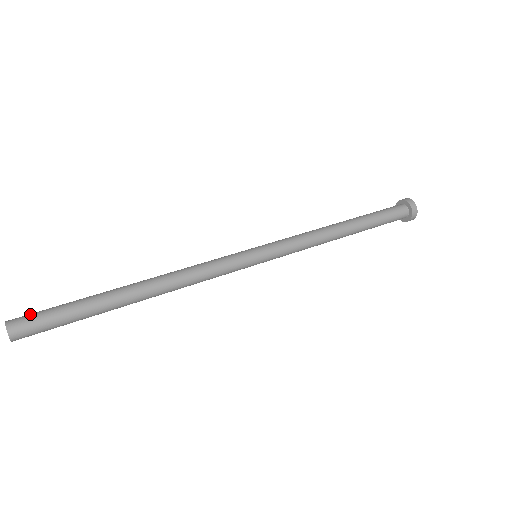
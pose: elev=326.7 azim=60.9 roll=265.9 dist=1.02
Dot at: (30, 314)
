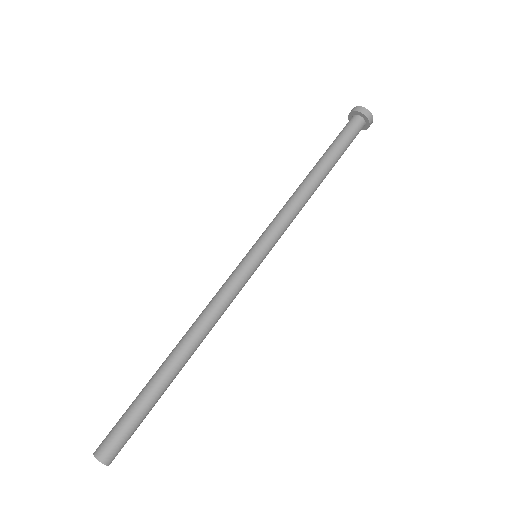
Dot at: (112, 440)
